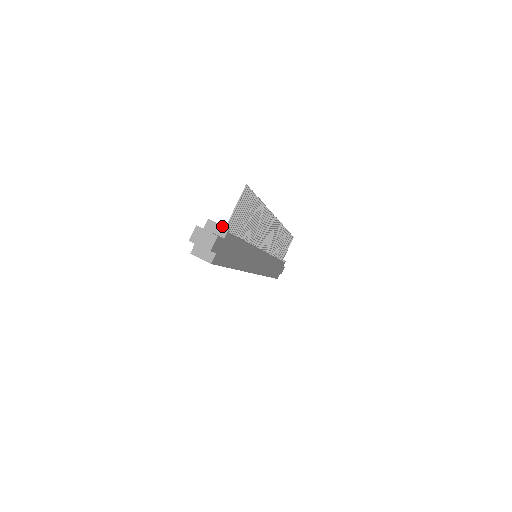
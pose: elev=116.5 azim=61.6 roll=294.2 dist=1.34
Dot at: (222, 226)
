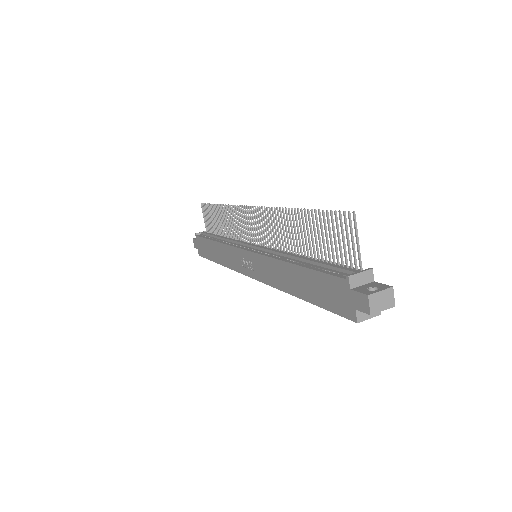
Dot at: (365, 272)
